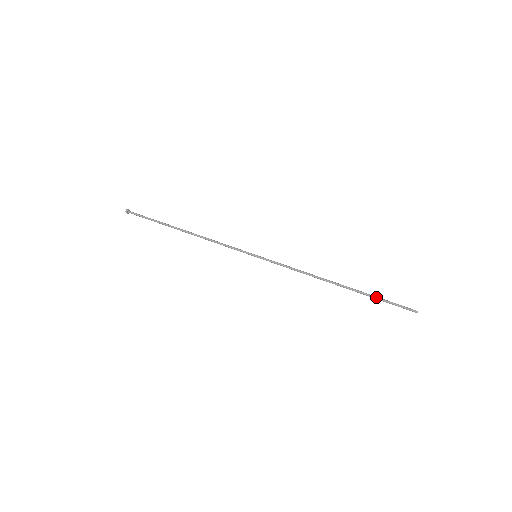
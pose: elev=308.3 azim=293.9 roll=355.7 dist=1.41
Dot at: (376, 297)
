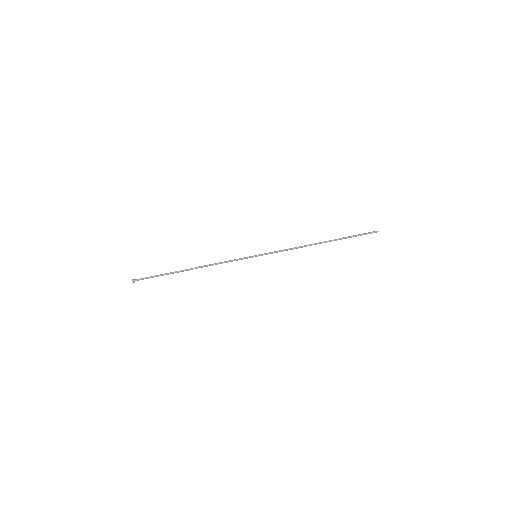
Dot at: (350, 237)
